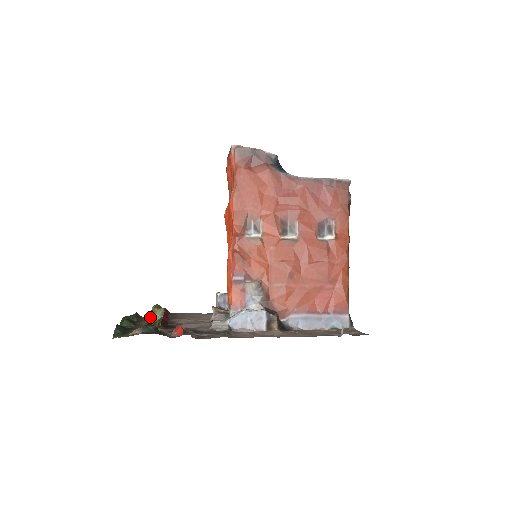
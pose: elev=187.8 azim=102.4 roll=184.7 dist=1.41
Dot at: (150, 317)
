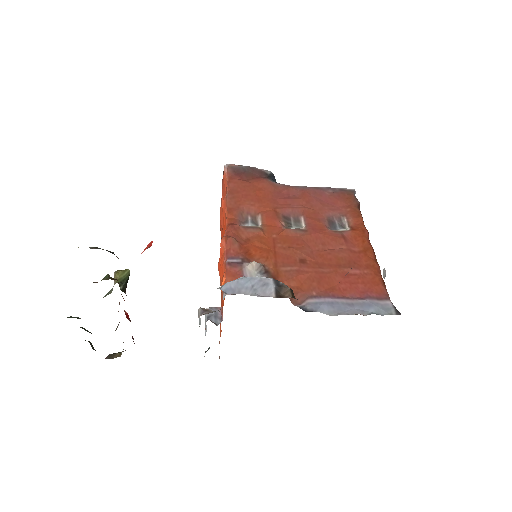
Dot at: (108, 293)
